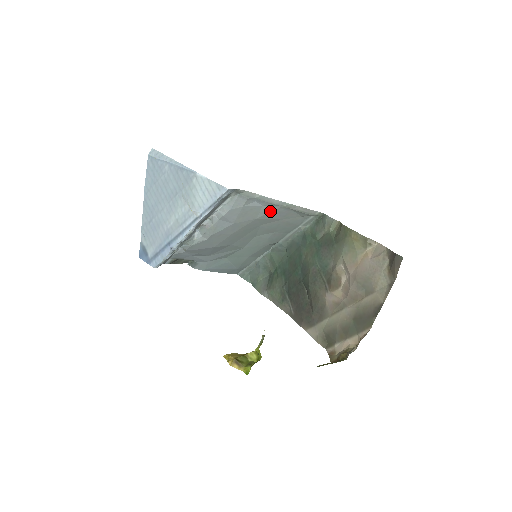
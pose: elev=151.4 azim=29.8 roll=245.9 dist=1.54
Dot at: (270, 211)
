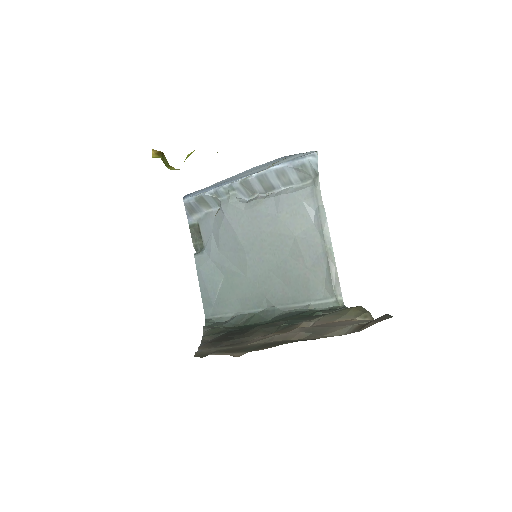
Dot at: (312, 239)
